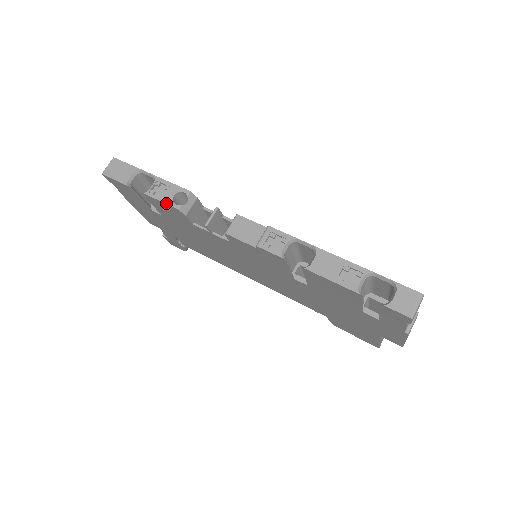
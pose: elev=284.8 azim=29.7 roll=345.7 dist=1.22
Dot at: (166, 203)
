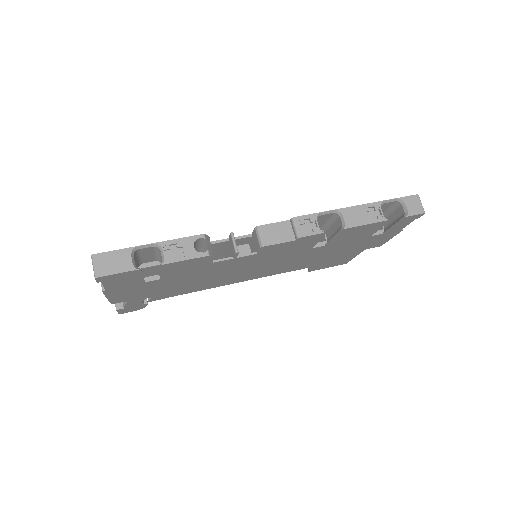
Dot at: (193, 258)
